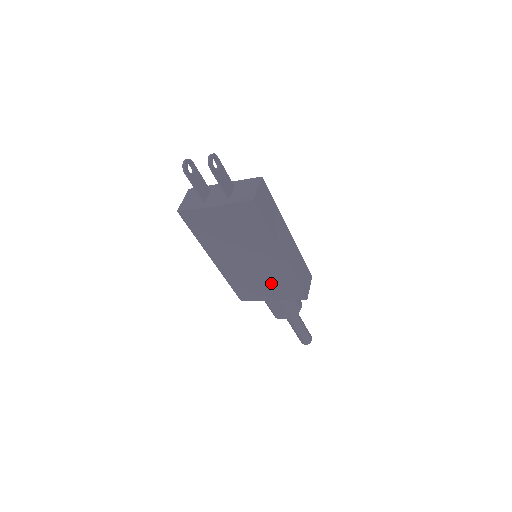
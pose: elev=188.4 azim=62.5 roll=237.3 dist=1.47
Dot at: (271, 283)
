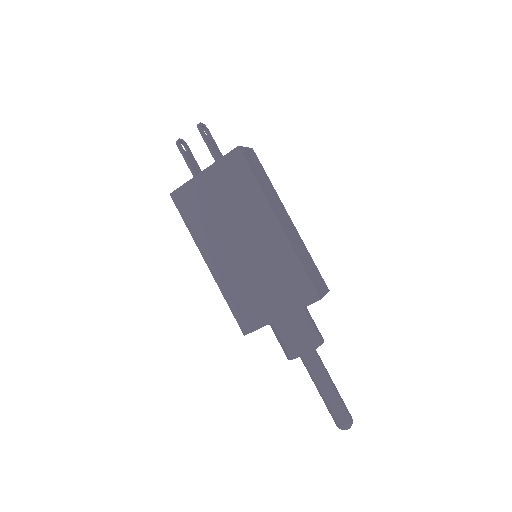
Dot at: (273, 281)
